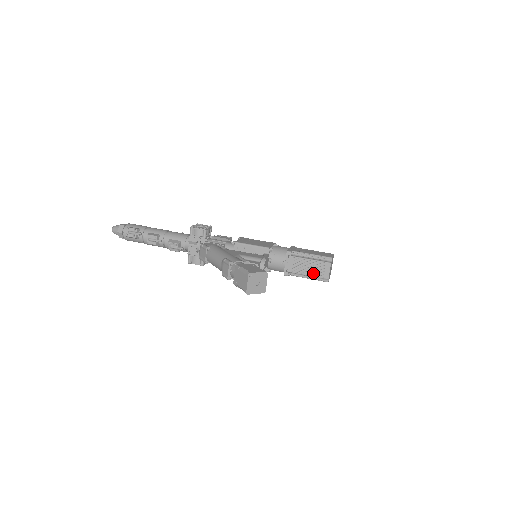
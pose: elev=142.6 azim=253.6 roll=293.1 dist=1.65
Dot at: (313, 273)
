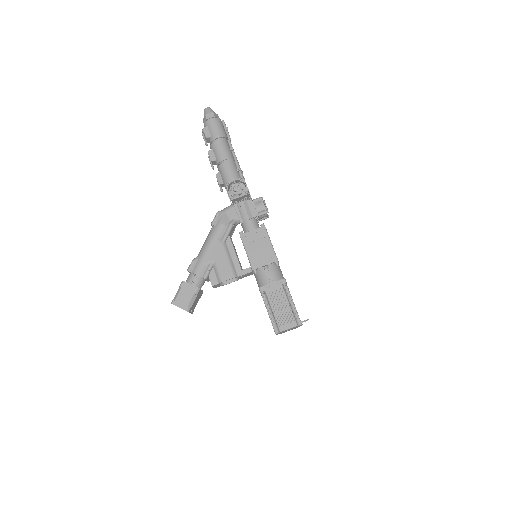
Dot at: occluded
